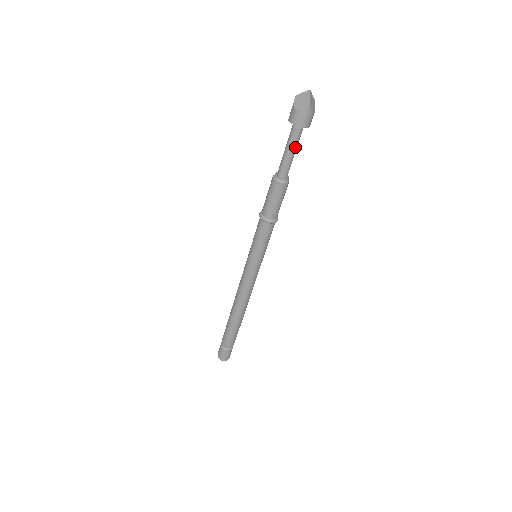
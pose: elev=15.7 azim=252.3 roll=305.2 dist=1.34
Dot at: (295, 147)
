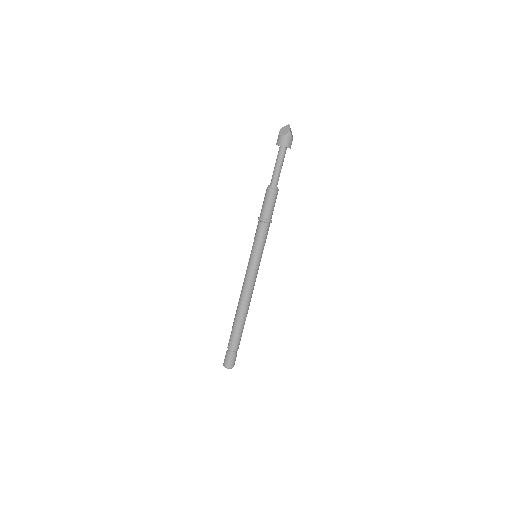
Dot at: (282, 163)
